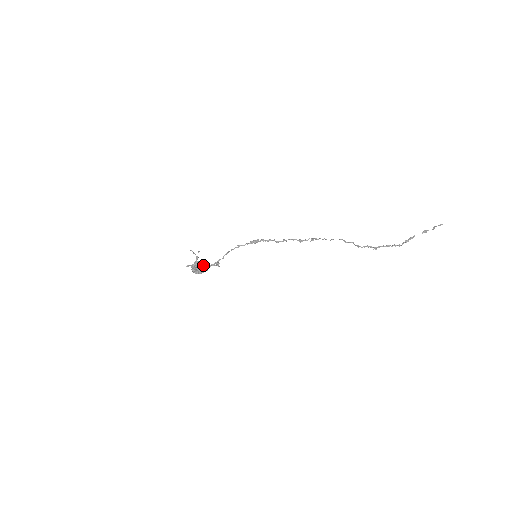
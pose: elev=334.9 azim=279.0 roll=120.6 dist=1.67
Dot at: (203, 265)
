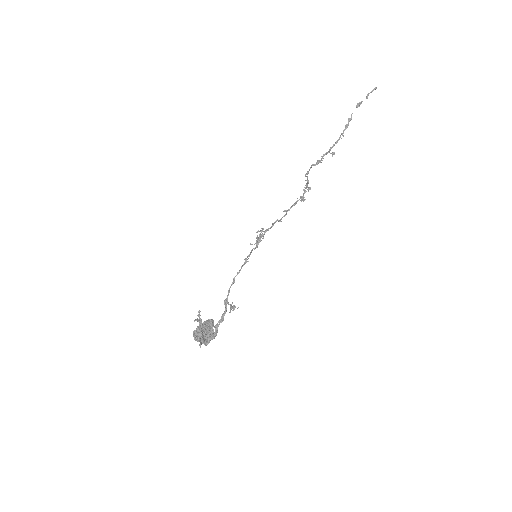
Dot at: (210, 324)
